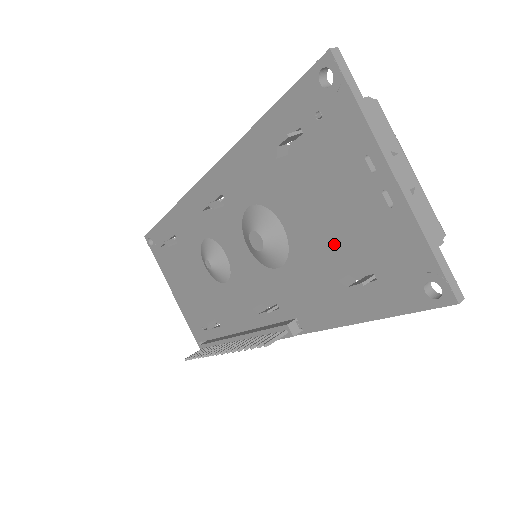
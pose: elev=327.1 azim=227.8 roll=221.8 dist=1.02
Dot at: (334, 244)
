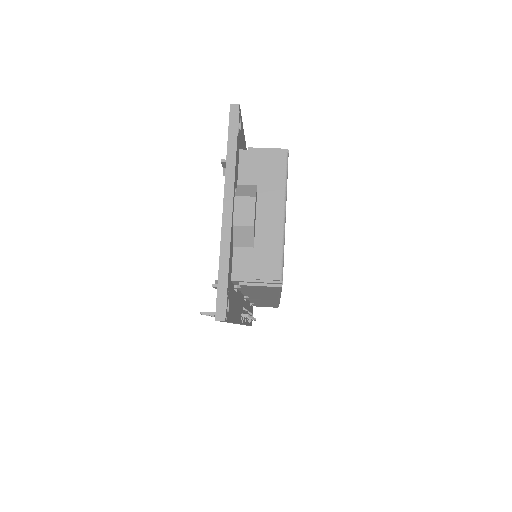
Dot at: occluded
